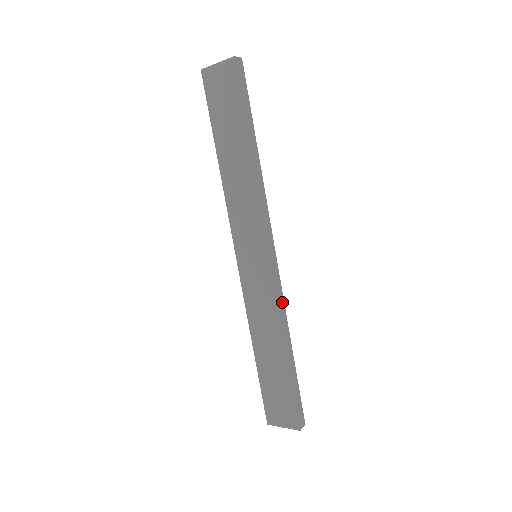
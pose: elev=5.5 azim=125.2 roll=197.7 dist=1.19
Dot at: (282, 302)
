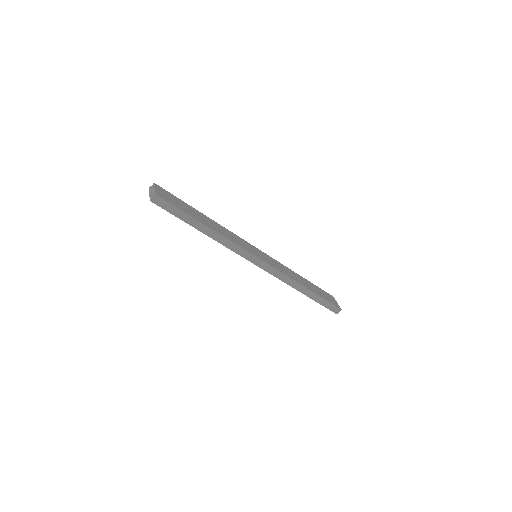
Dot at: (284, 276)
